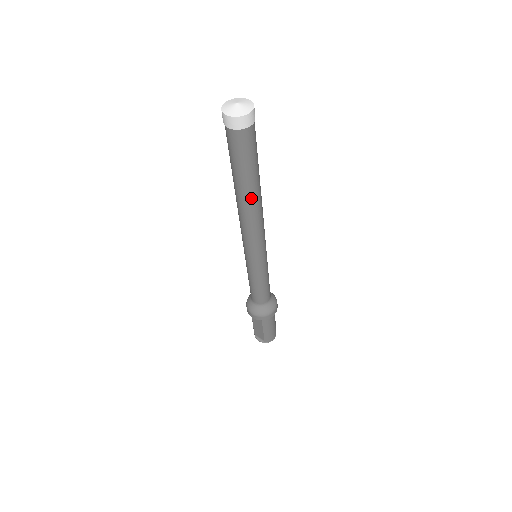
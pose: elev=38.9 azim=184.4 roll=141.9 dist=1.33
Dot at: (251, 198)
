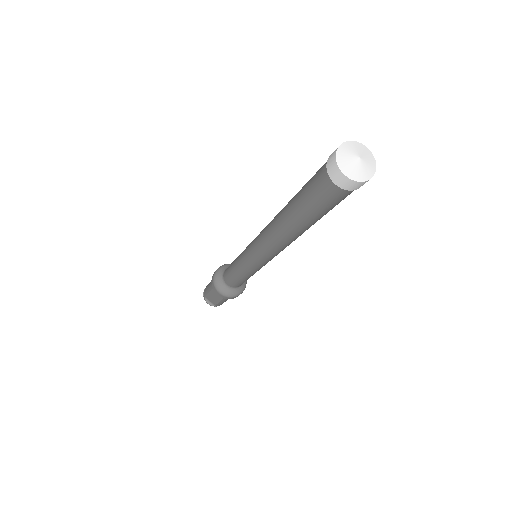
Dot at: (301, 232)
